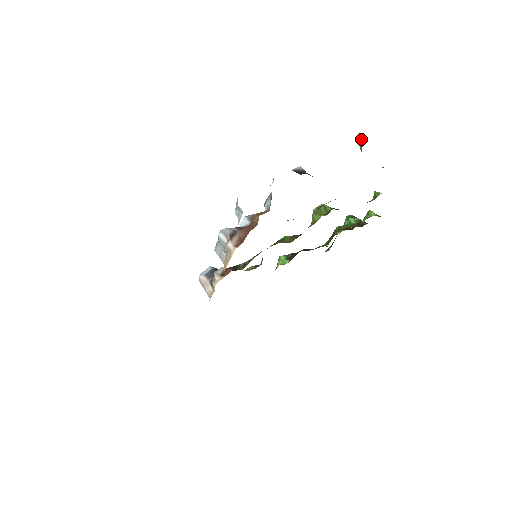
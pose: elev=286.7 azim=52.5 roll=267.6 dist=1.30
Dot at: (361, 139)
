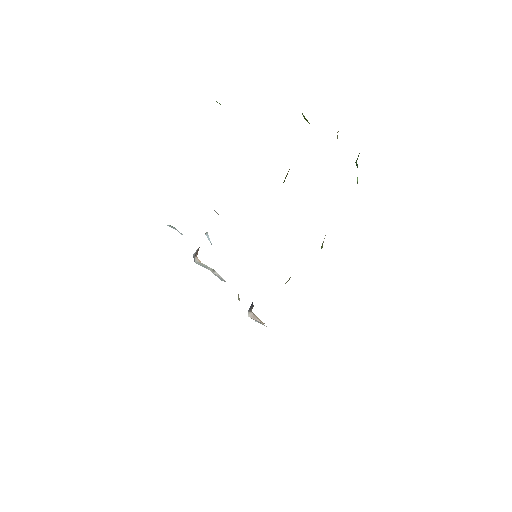
Dot at: occluded
